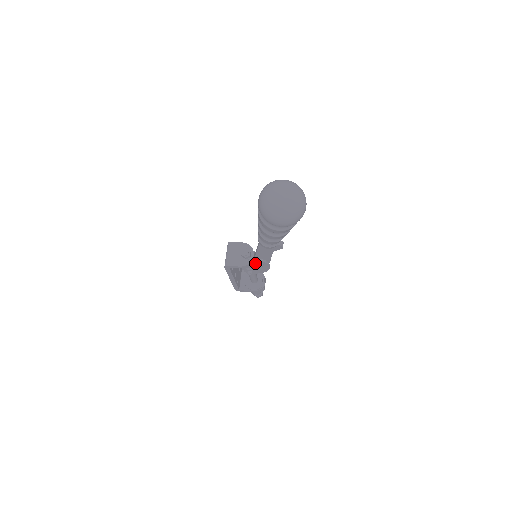
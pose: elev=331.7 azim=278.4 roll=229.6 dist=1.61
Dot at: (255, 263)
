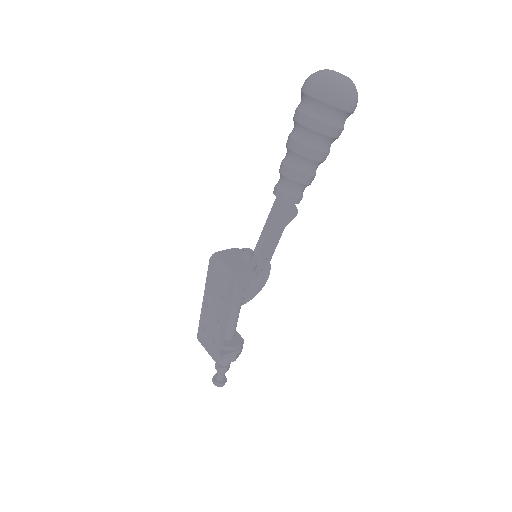
Dot at: (257, 268)
